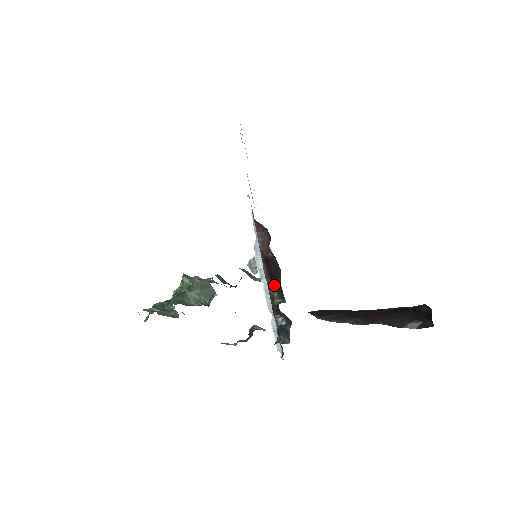
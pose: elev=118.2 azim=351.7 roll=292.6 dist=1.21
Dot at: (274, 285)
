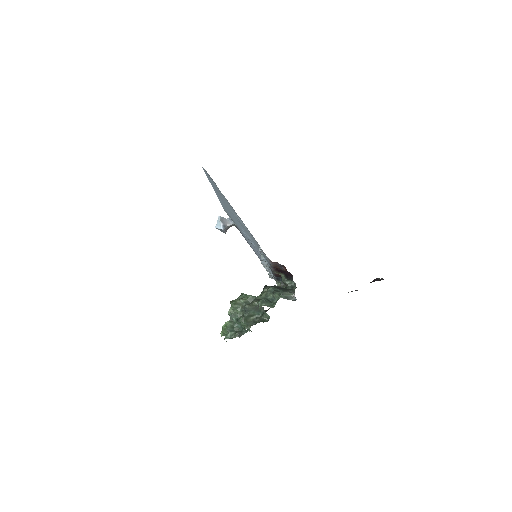
Dot at: (280, 272)
